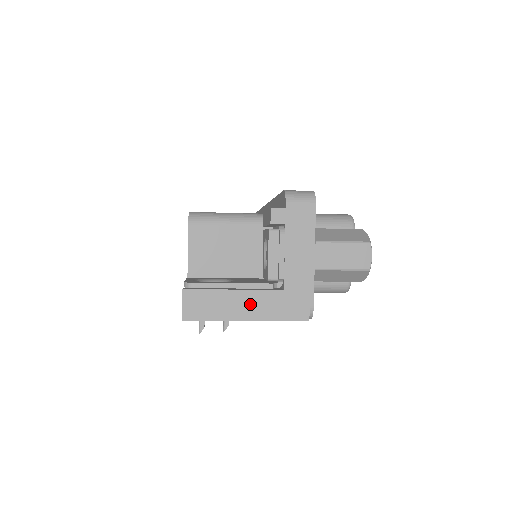
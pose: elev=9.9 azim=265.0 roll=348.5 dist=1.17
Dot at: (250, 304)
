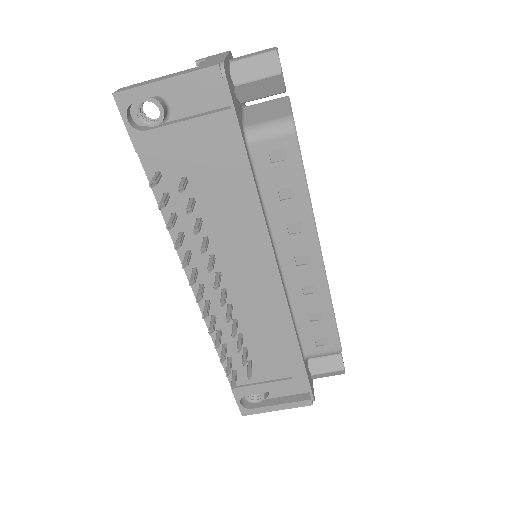
Dot at: (170, 76)
